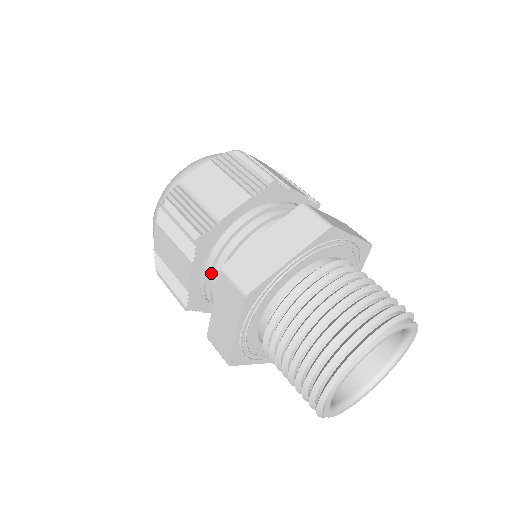
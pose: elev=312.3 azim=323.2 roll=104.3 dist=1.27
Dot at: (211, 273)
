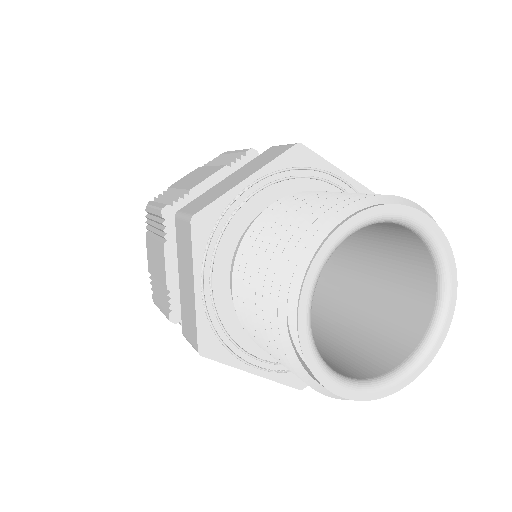
Dot at: occluded
